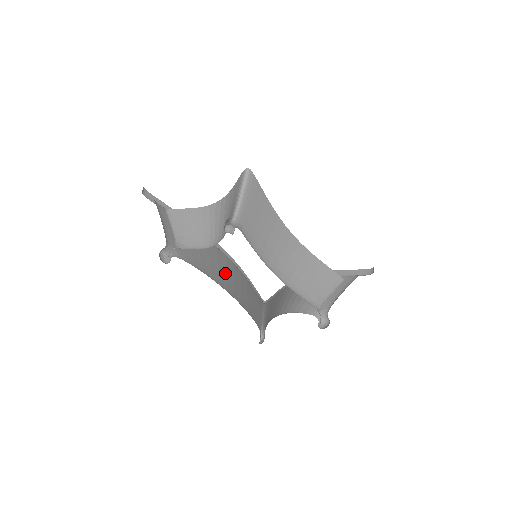
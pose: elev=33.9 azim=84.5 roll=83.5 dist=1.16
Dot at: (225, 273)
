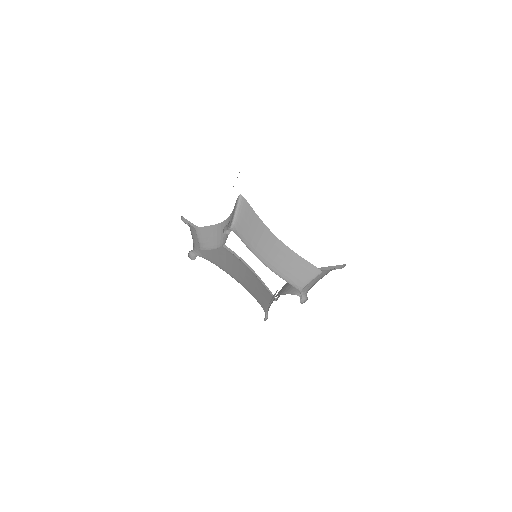
Dot at: (237, 270)
